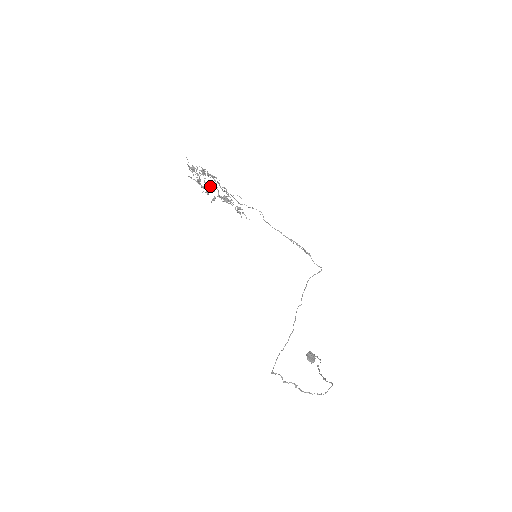
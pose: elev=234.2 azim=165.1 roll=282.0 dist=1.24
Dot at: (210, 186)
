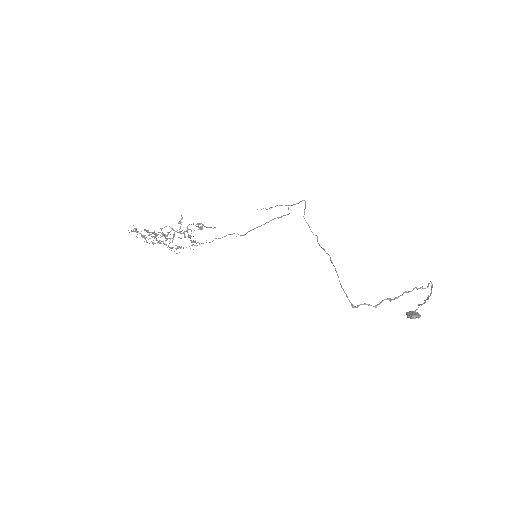
Dot at: occluded
